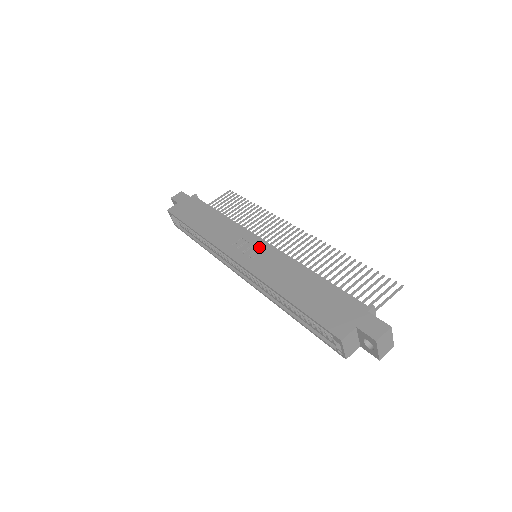
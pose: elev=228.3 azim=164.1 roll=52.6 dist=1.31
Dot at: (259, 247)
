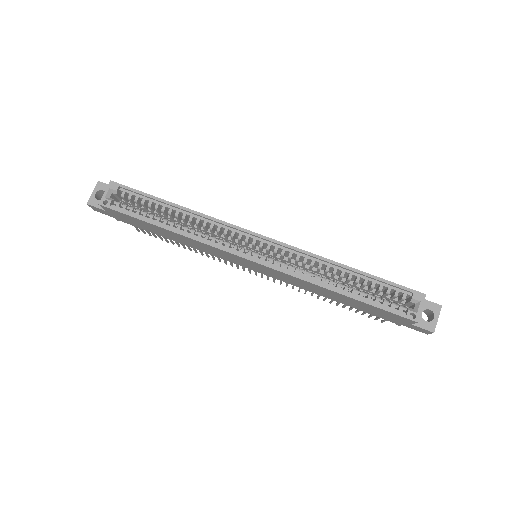
Dot at: occluded
